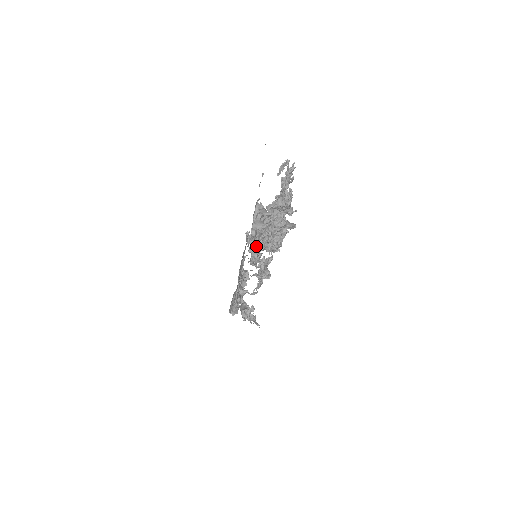
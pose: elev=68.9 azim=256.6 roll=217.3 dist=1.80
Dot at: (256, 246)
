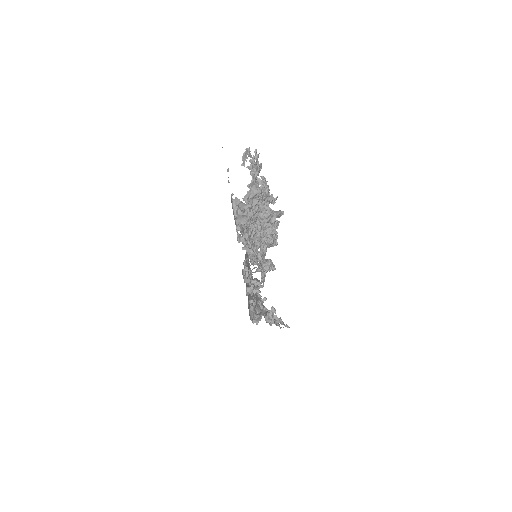
Dot at: (248, 242)
